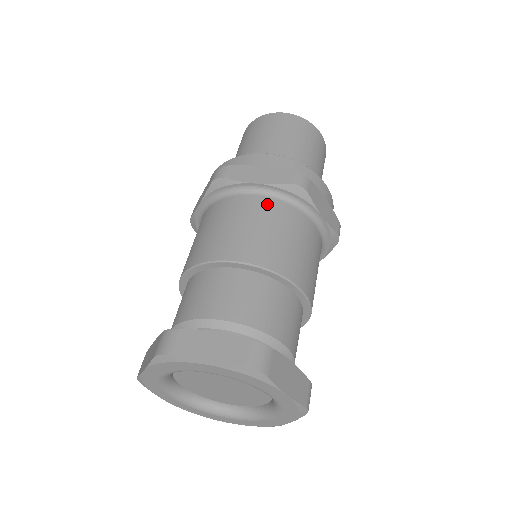
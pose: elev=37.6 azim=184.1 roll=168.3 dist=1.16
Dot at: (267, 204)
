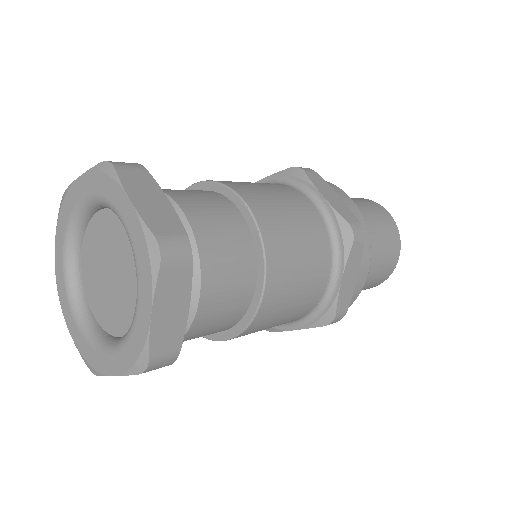
Dot at: (314, 214)
